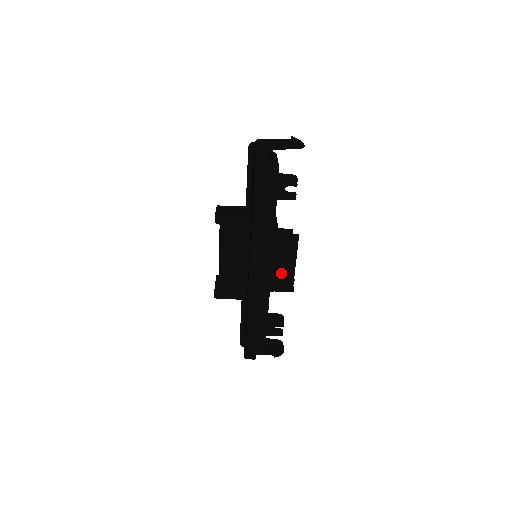
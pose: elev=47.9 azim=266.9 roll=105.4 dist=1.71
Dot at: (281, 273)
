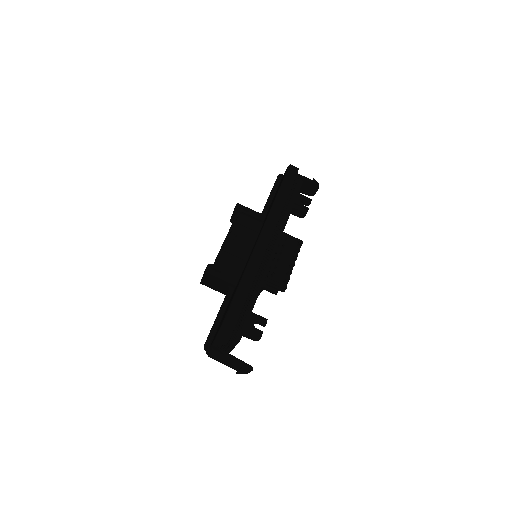
Dot at: (280, 266)
